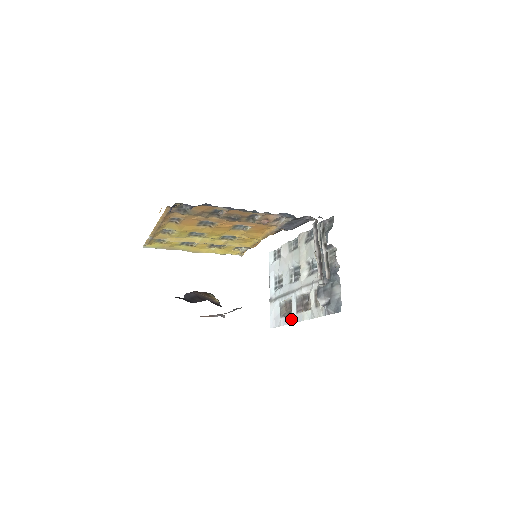
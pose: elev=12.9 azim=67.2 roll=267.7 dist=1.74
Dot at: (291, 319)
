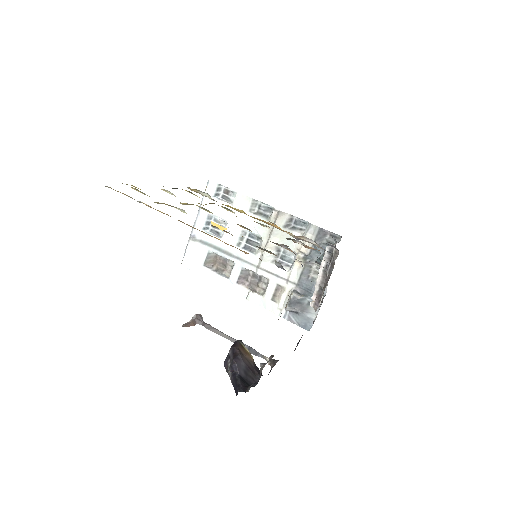
Dot at: (224, 282)
